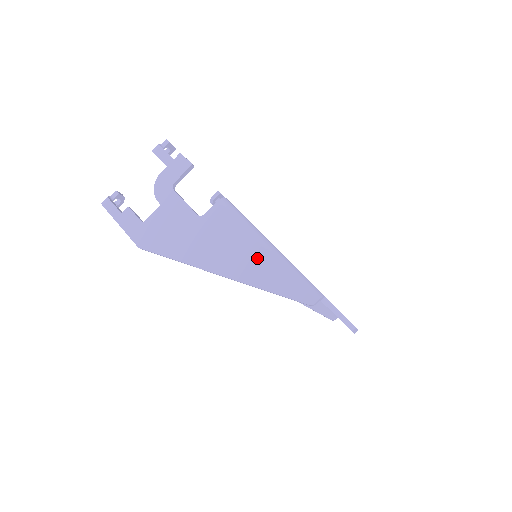
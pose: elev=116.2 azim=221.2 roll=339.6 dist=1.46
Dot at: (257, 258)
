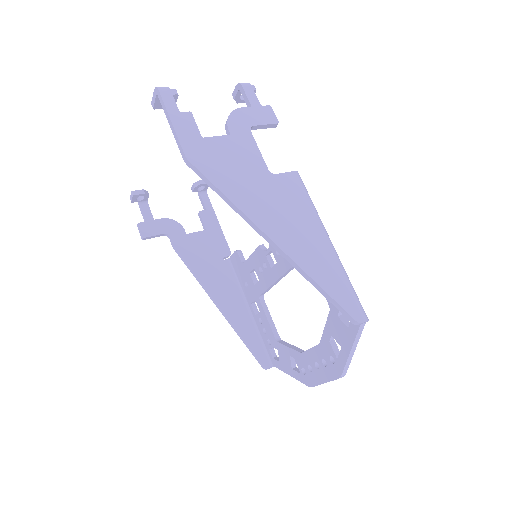
Dot at: (318, 247)
